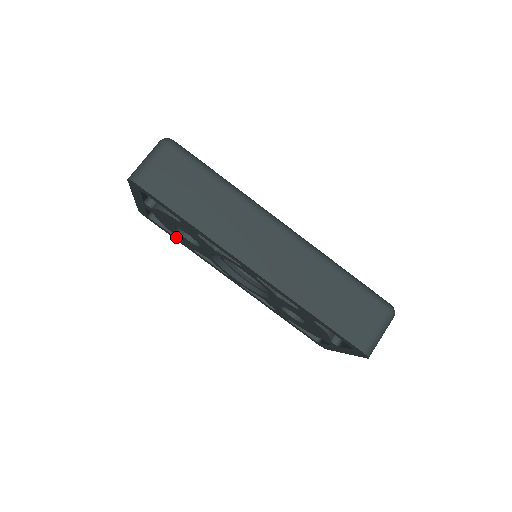
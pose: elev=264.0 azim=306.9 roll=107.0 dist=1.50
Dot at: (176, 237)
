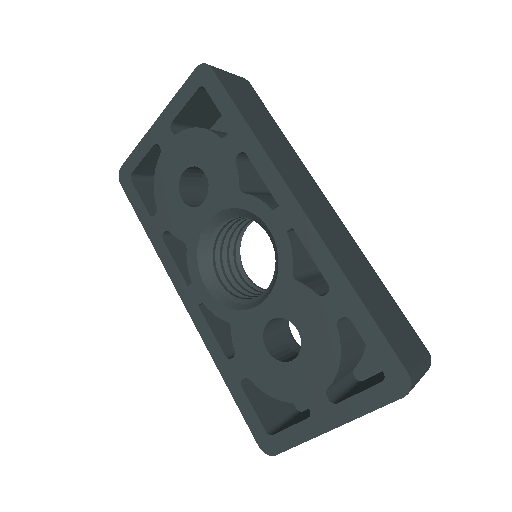
Dot at: (149, 213)
